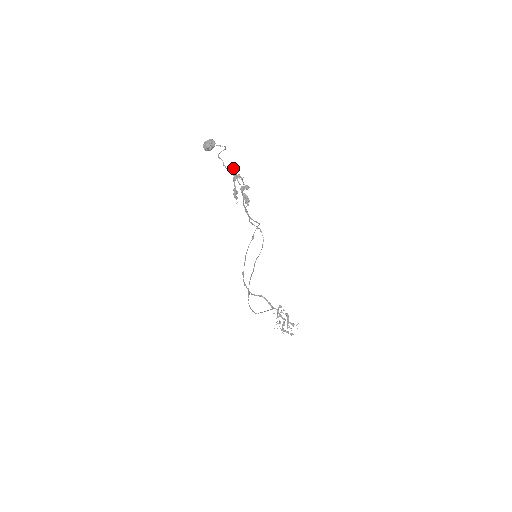
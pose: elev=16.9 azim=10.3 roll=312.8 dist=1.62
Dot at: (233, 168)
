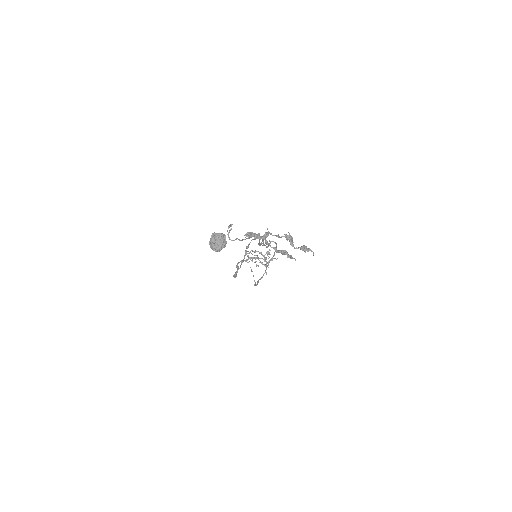
Dot at: (255, 234)
